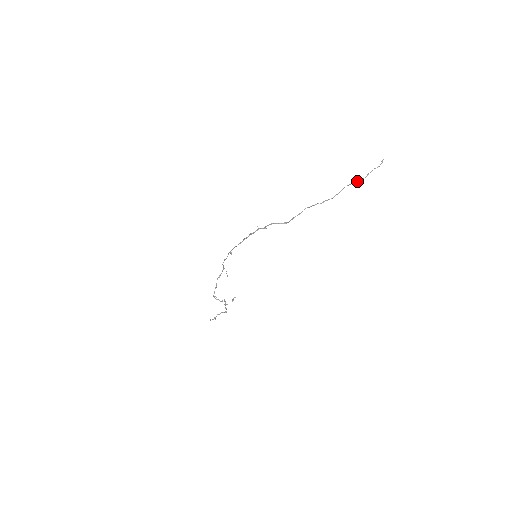
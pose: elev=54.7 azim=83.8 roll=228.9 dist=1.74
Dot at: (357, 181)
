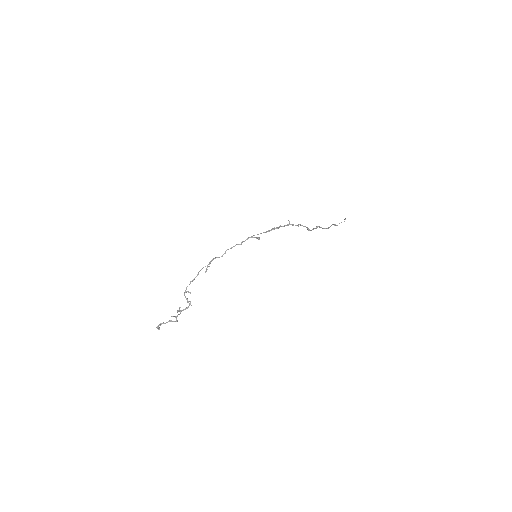
Dot at: occluded
